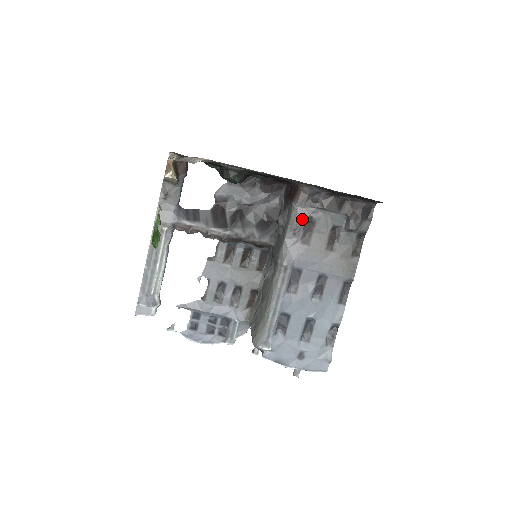
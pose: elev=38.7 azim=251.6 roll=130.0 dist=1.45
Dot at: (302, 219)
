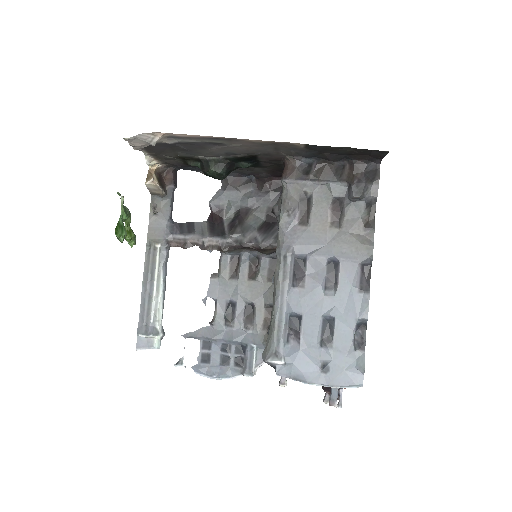
Dot at: (295, 196)
